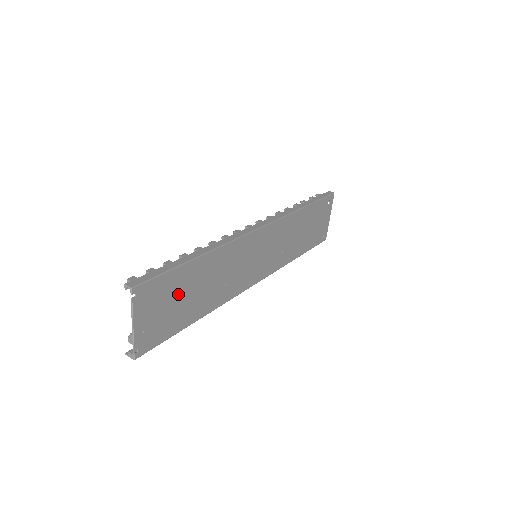
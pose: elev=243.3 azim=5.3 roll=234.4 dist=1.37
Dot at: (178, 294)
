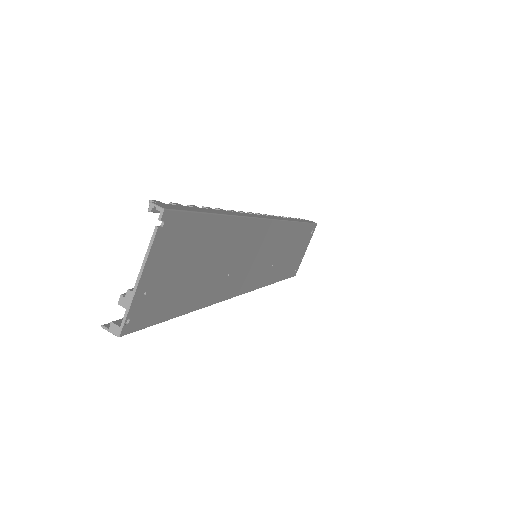
Dot at: (194, 257)
